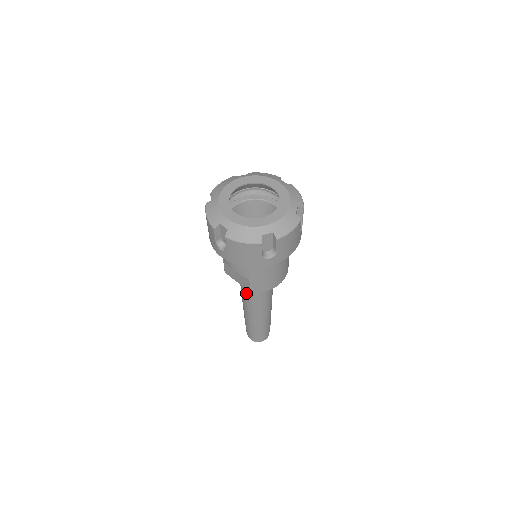
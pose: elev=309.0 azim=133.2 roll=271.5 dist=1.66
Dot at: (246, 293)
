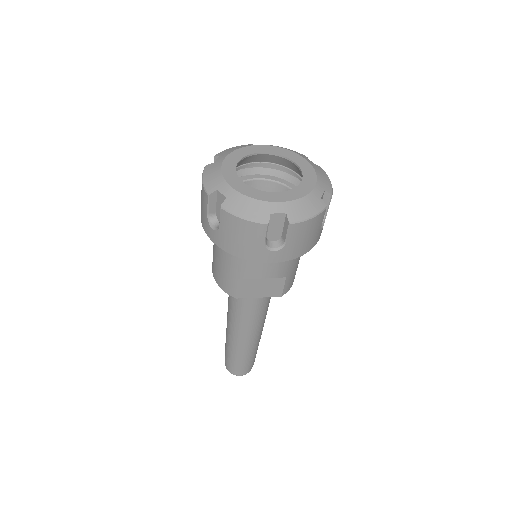
Dot at: (254, 311)
